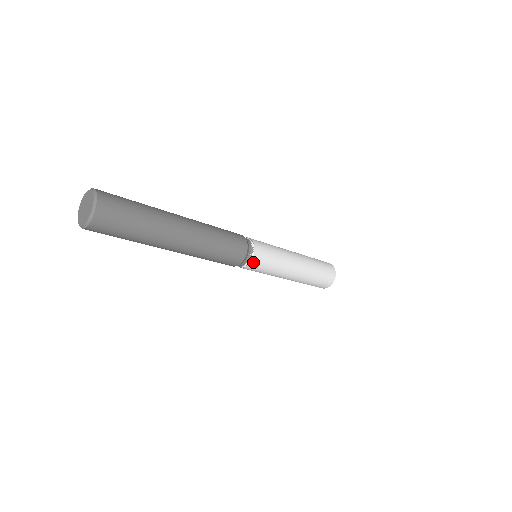
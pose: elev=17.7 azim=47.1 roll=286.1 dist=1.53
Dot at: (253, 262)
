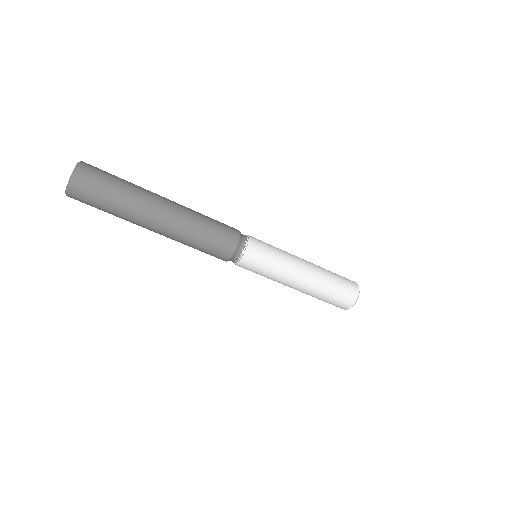
Dot at: (244, 261)
